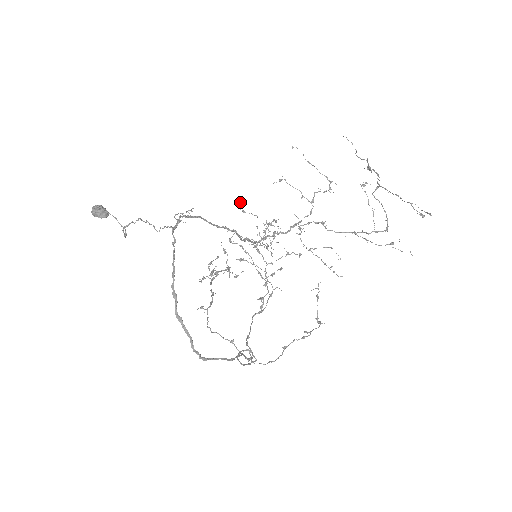
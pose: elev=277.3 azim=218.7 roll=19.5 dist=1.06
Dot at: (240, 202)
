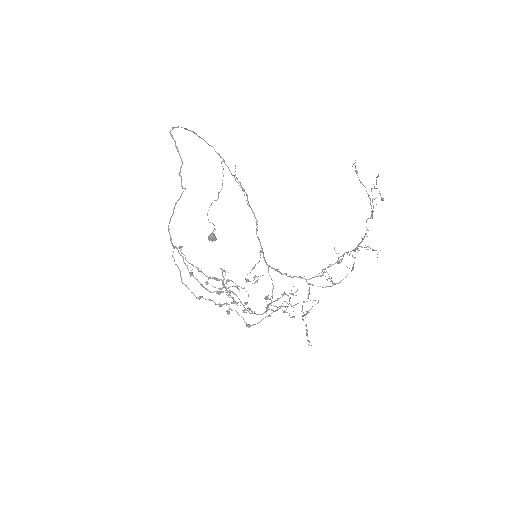
Dot at: occluded
